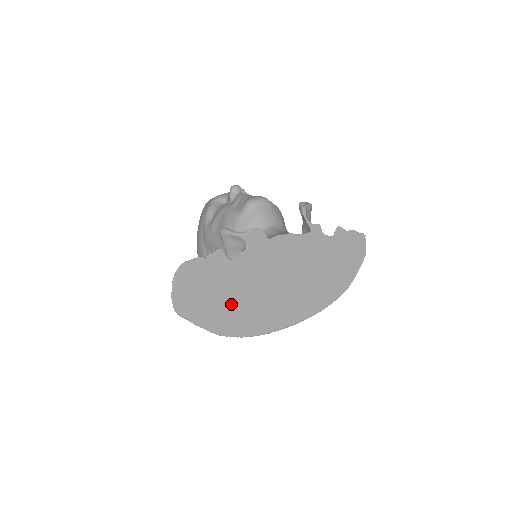
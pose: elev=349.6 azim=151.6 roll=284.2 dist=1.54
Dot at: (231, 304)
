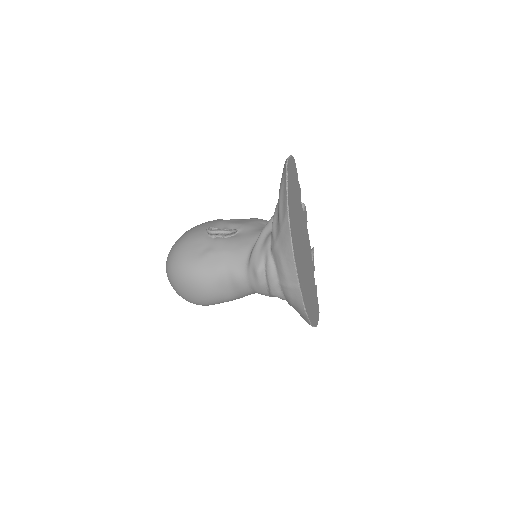
Dot at: (295, 213)
